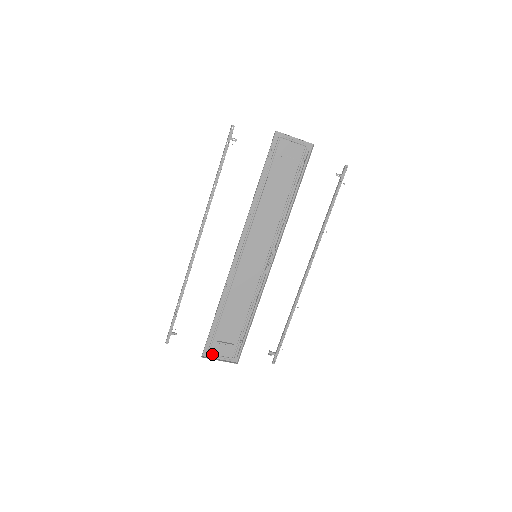
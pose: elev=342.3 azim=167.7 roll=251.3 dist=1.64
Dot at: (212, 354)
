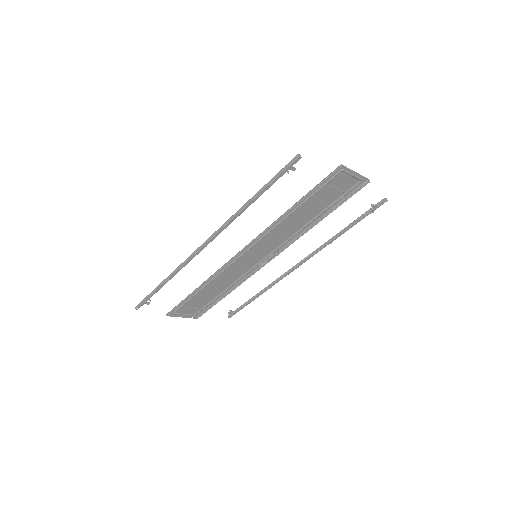
Dot at: (177, 313)
